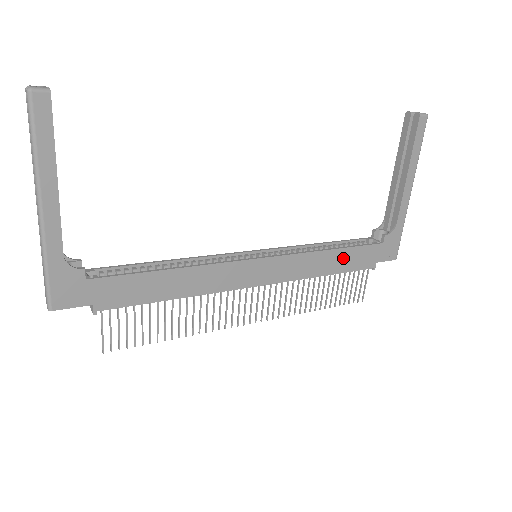
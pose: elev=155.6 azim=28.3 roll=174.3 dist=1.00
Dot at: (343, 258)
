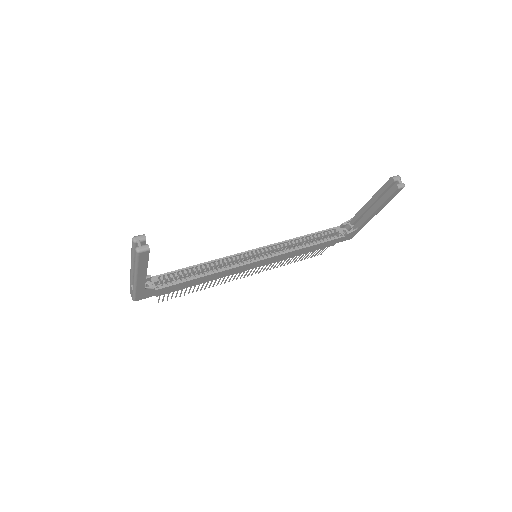
Dot at: (314, 247)
